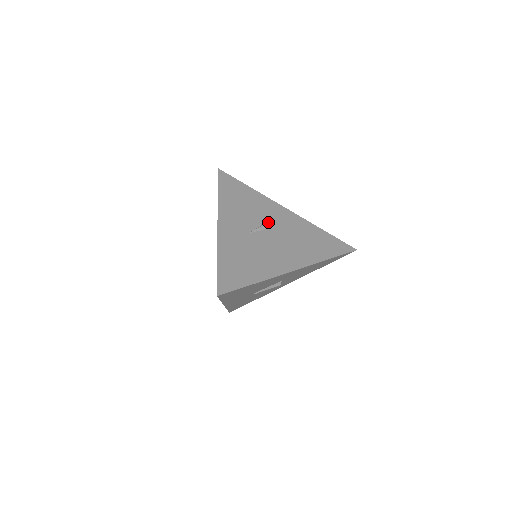
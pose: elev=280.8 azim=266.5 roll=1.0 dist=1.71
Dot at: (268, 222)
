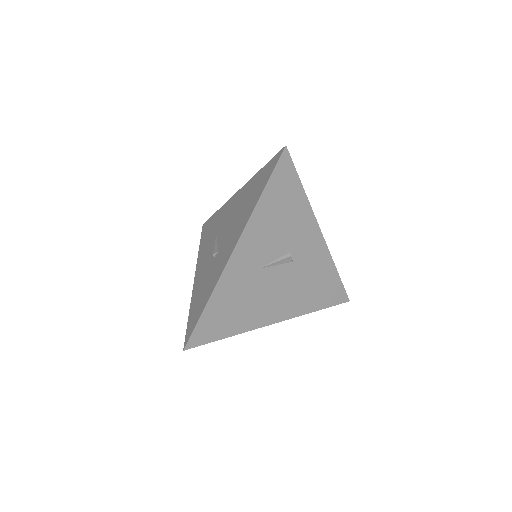
Dot at: (289, 256)
